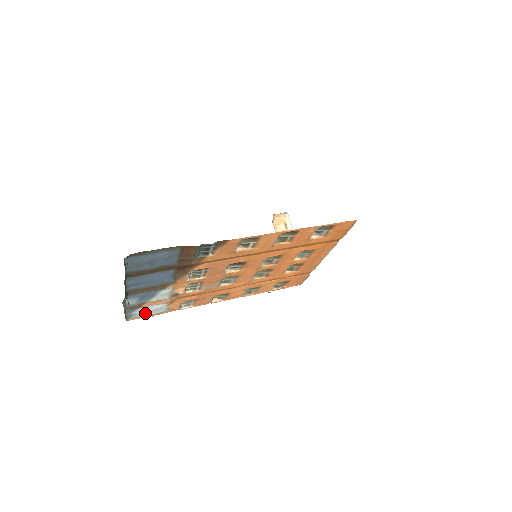
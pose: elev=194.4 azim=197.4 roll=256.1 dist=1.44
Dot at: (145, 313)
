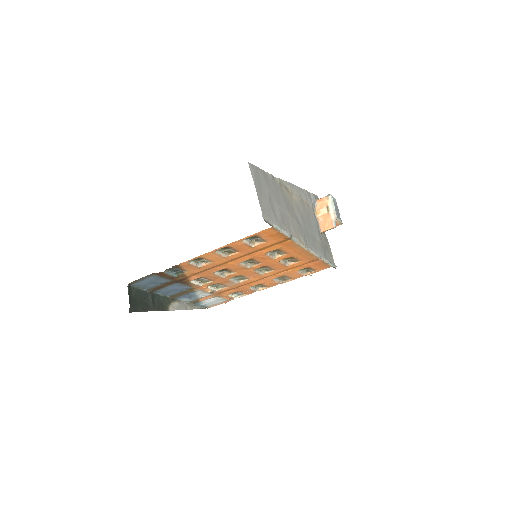
Dot at: (212, 303)
